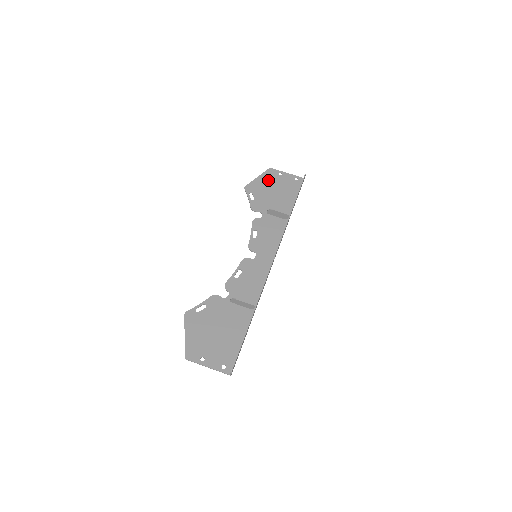
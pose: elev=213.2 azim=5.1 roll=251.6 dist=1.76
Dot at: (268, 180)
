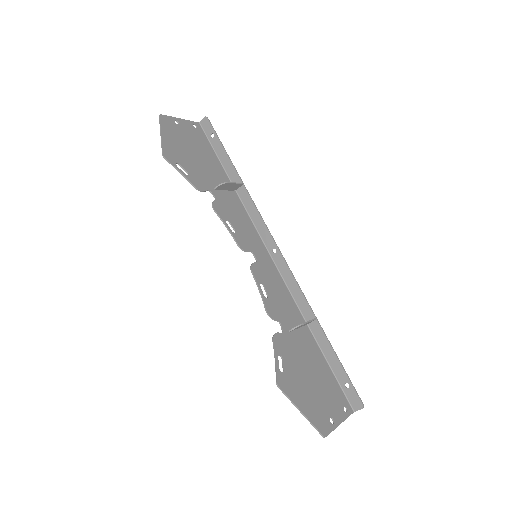
Dot at: (175, 136)
